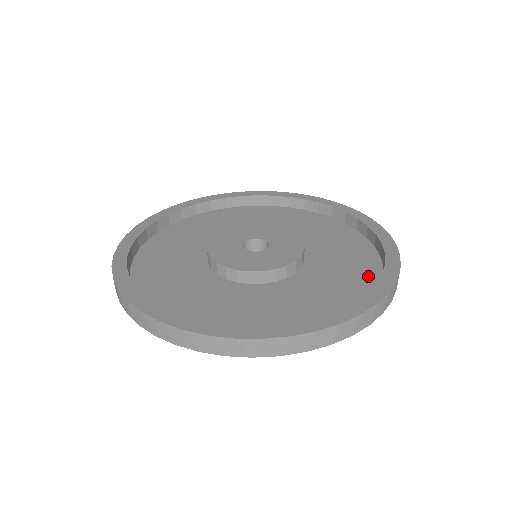
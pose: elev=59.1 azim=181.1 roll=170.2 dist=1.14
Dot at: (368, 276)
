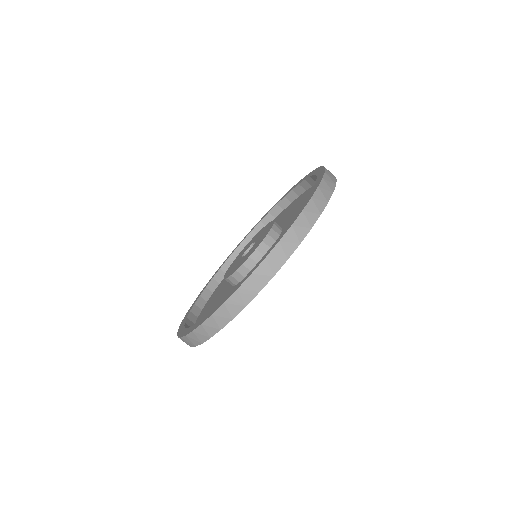
Dot at: (302, 196)
